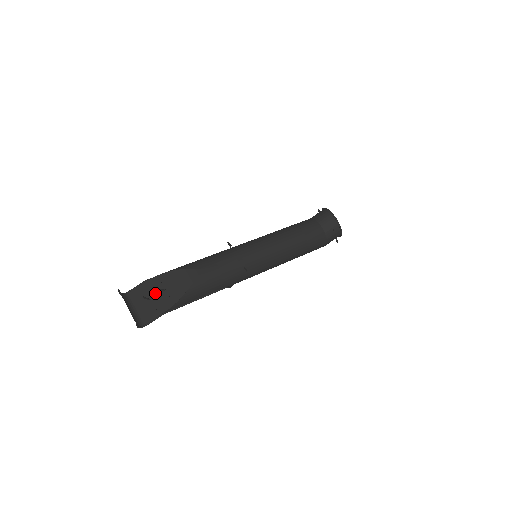
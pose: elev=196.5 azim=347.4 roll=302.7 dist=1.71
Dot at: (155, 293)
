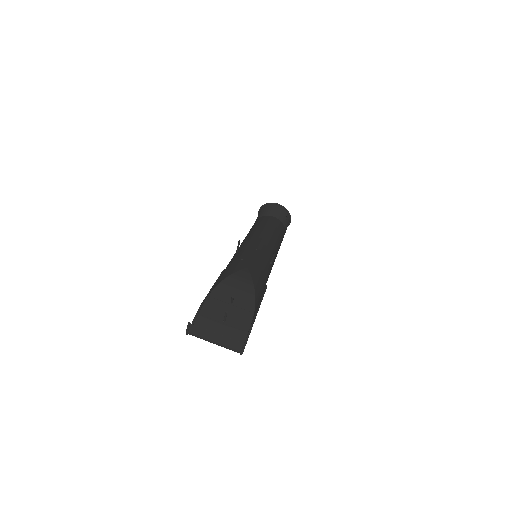
Dot at: (223, 312)
